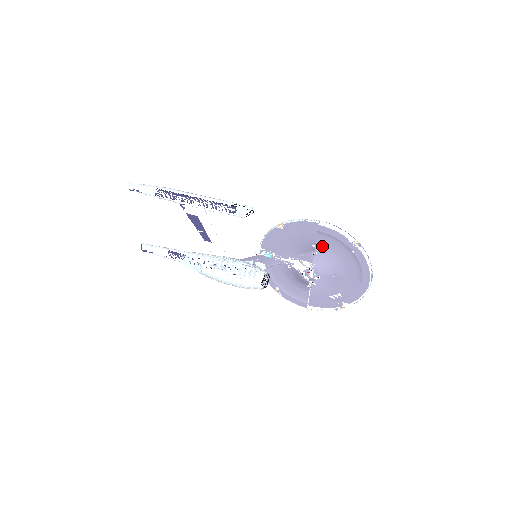
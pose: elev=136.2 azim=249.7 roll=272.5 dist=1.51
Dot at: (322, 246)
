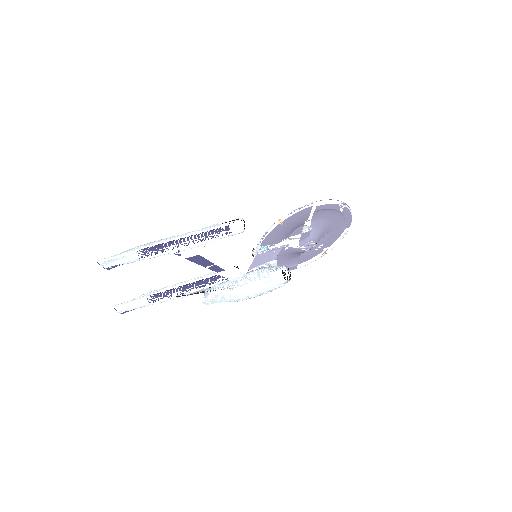
Dot at: (316, 220)
